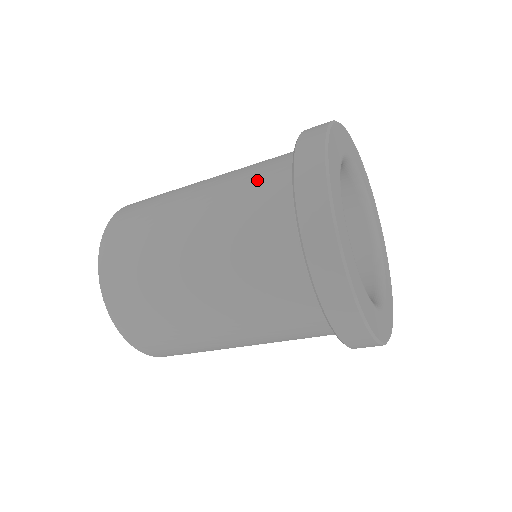
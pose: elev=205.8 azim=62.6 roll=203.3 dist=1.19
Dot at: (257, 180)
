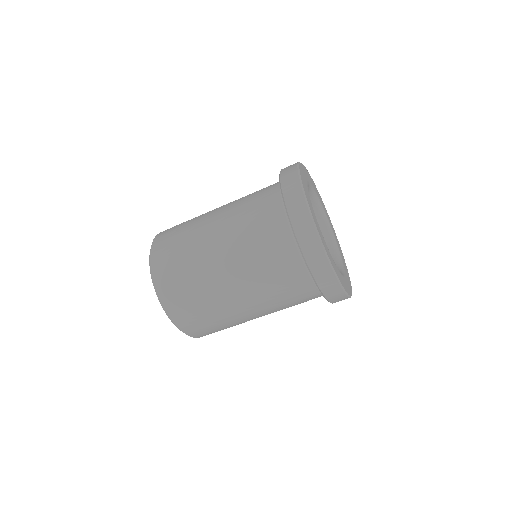
Dot at: (257, 201)
